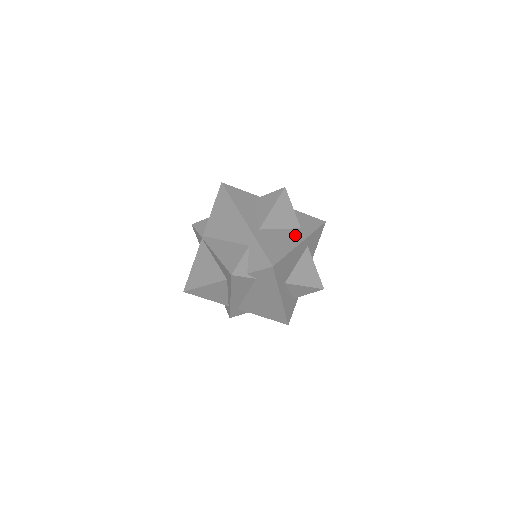
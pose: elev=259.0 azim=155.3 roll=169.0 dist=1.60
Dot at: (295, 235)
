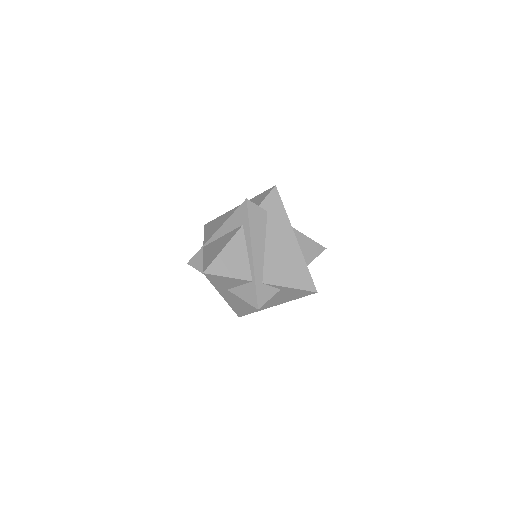
Dot at: occluded
